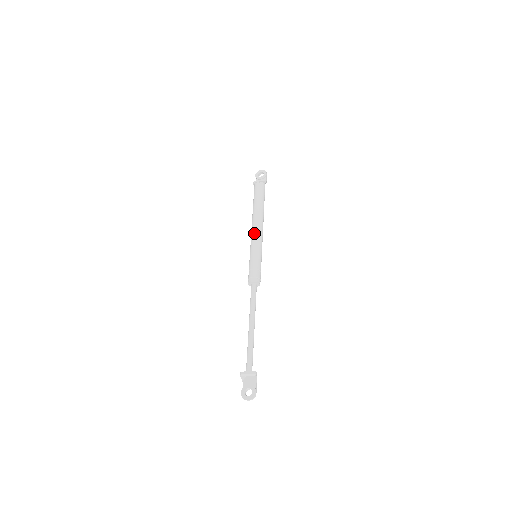
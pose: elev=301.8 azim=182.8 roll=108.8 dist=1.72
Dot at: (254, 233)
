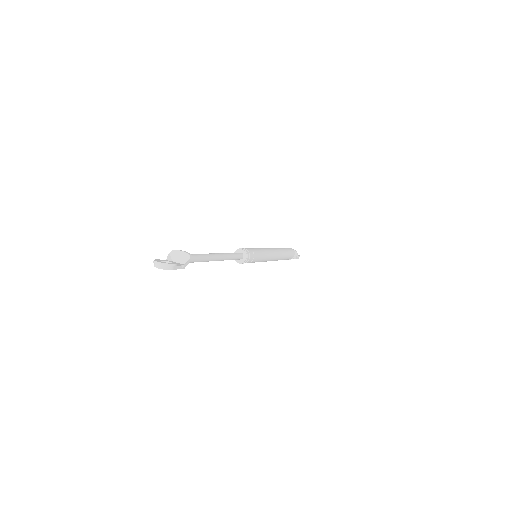
Dot at: (266, 248)
